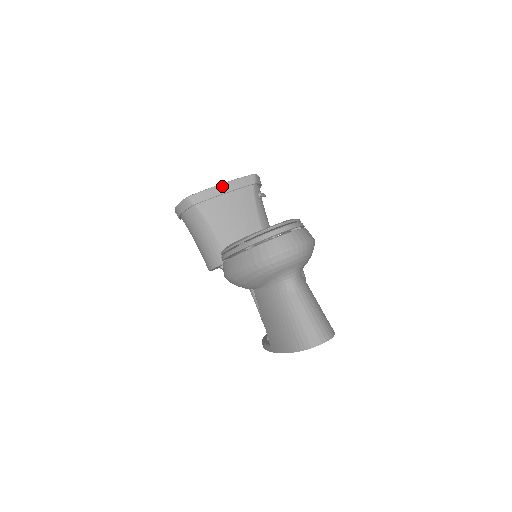
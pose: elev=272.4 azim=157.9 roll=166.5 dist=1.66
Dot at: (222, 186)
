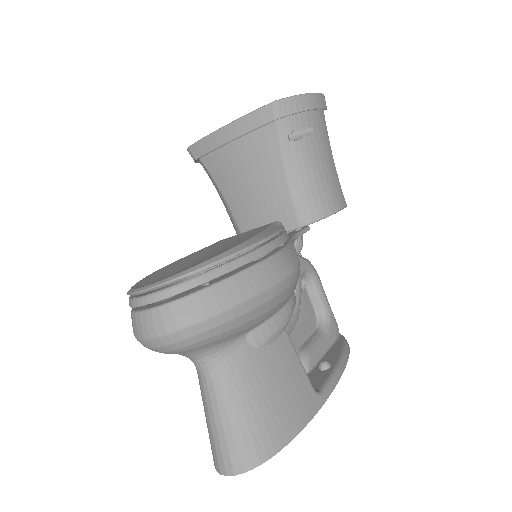
Dot at: (224, 131)
